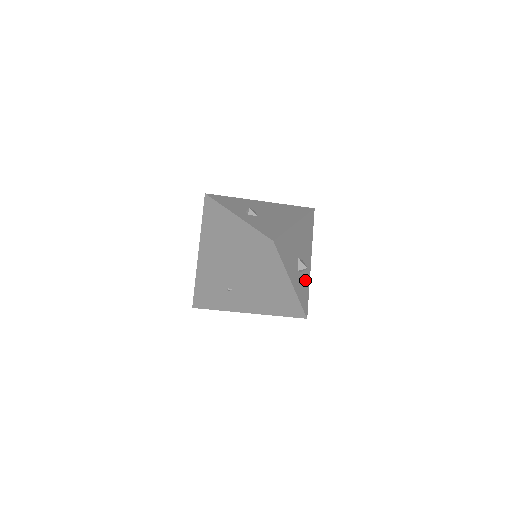
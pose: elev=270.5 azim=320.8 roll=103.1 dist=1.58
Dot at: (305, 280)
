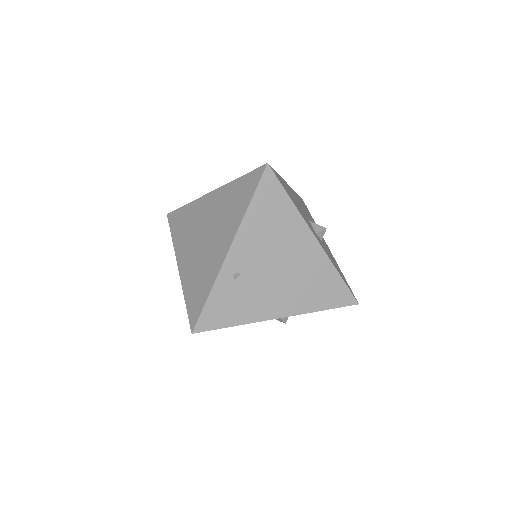
Dot at: (331, 256)
